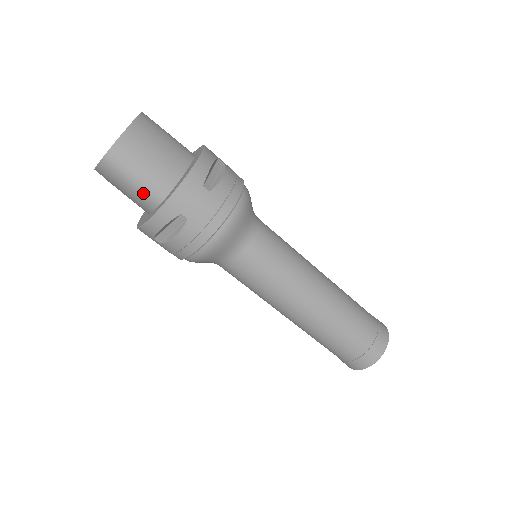
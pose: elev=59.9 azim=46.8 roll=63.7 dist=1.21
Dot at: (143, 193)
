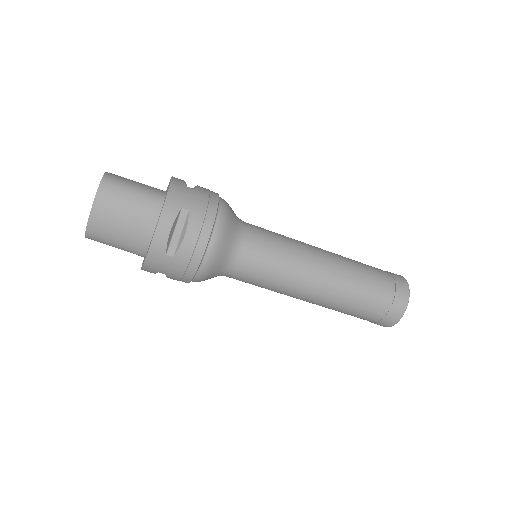
Dot at: occluded
